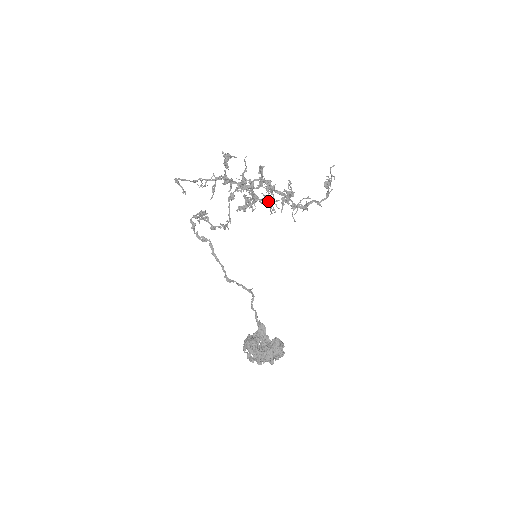
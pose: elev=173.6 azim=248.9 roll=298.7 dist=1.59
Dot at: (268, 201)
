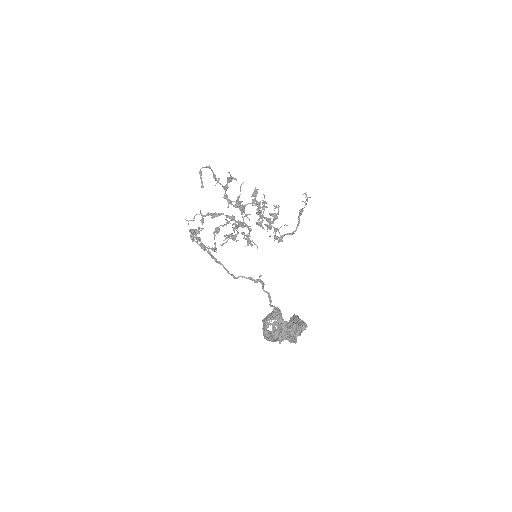
Dot at: (257, 222)
